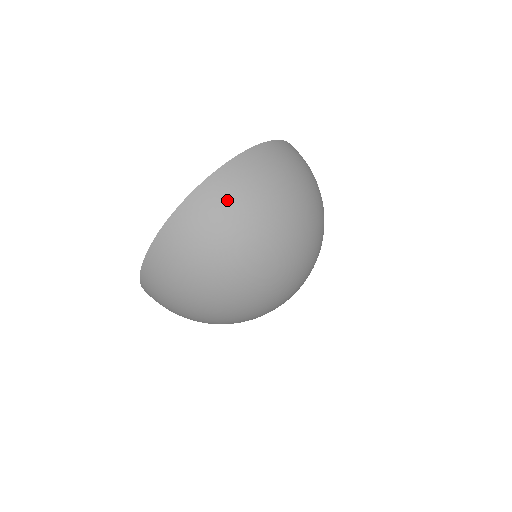
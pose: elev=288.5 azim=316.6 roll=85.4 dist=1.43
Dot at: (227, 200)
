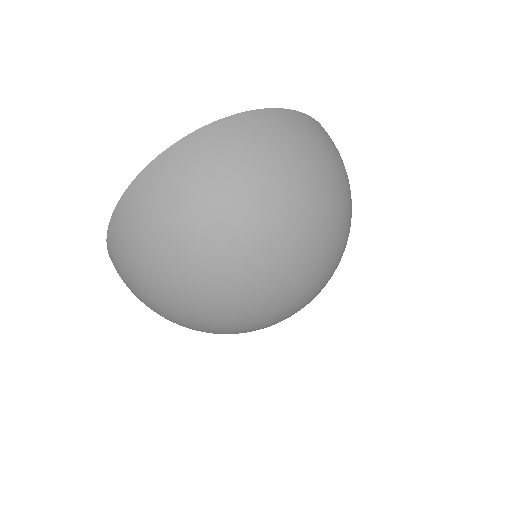
Dot at: (194, 170)
